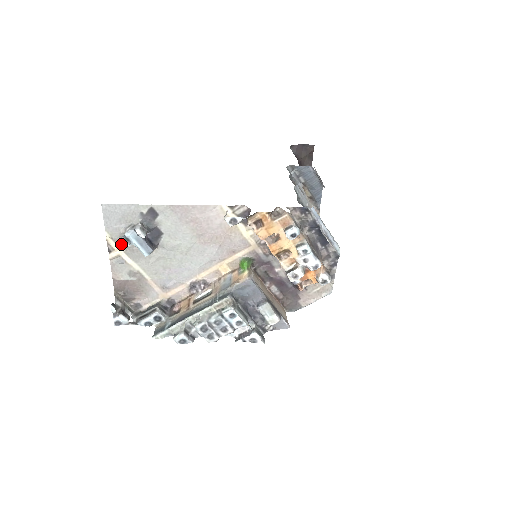
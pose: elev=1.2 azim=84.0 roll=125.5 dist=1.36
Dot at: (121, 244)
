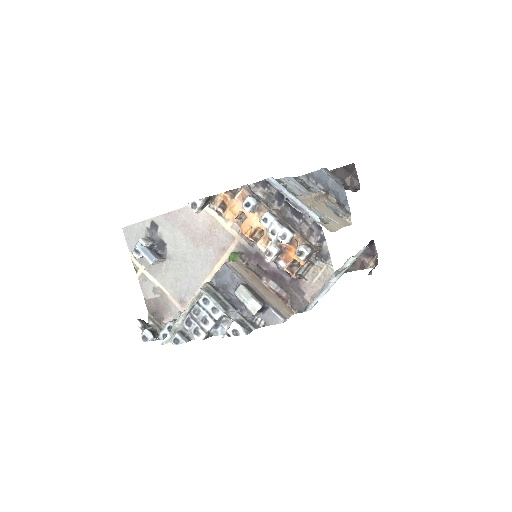
Dot at: (141, 262)
